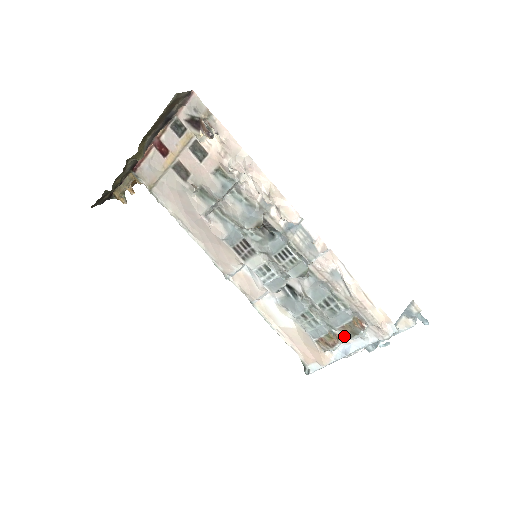
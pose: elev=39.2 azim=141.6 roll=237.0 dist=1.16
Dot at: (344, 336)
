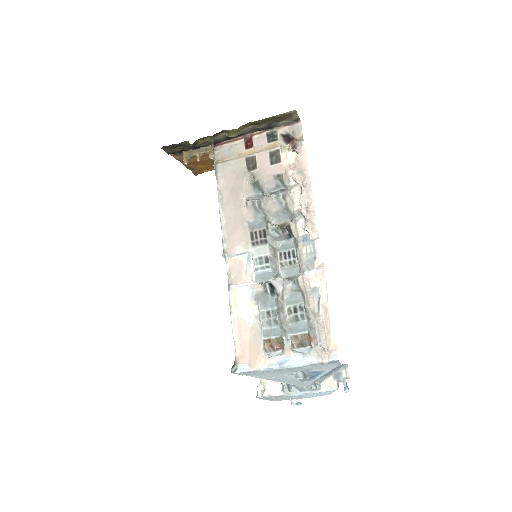
Dot at: (289, 348)
